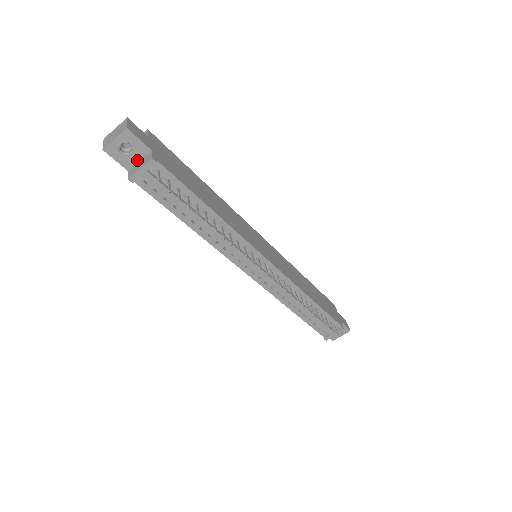
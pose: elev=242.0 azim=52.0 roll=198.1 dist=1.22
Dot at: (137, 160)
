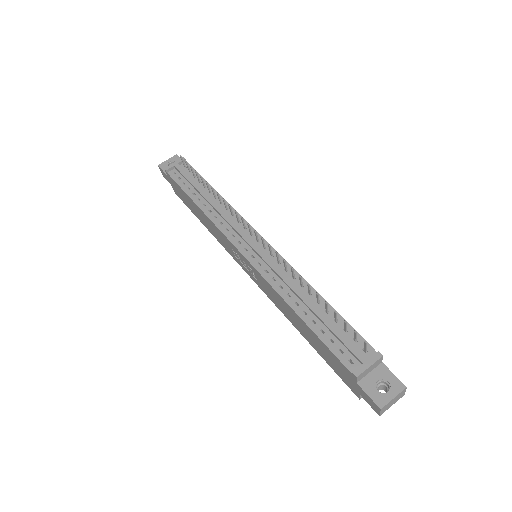
Dot at: occluded
